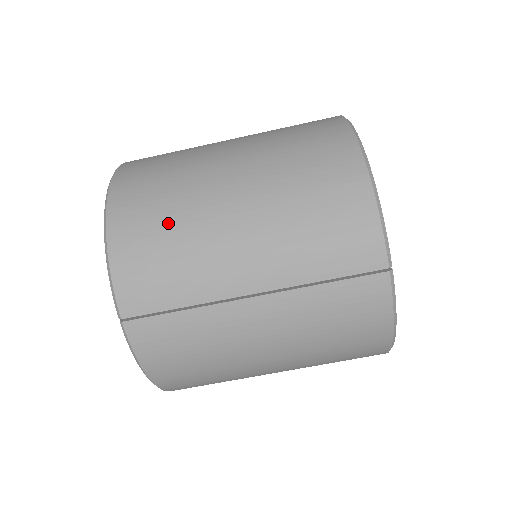
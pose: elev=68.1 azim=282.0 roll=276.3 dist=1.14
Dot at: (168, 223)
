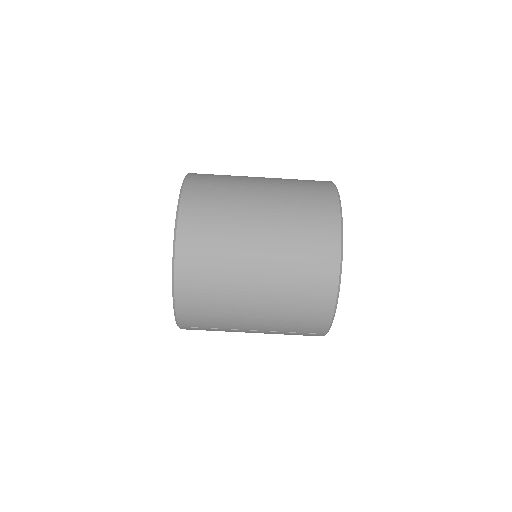
Dot at: (214, 301)
